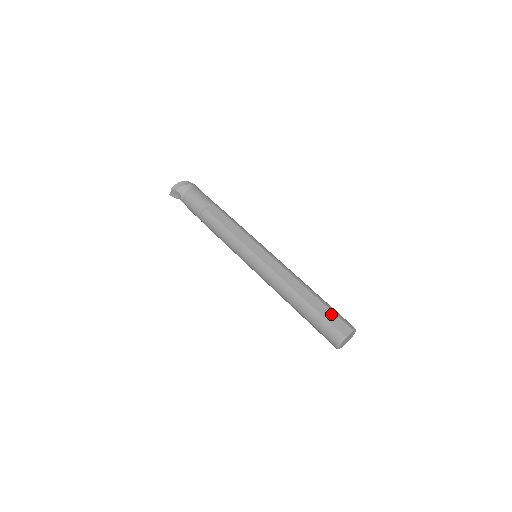
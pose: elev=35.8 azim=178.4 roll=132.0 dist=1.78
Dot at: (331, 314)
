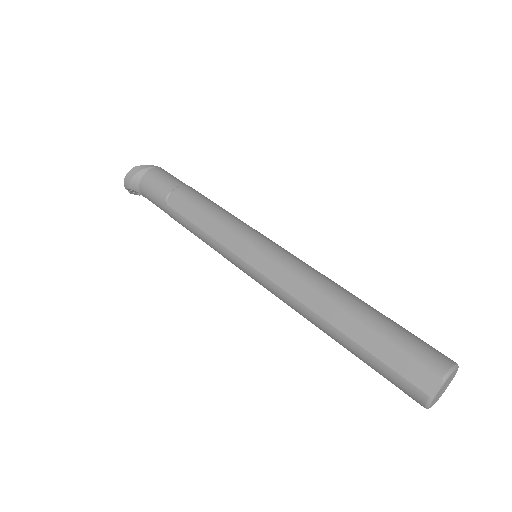
Dot at: (393, 352)
